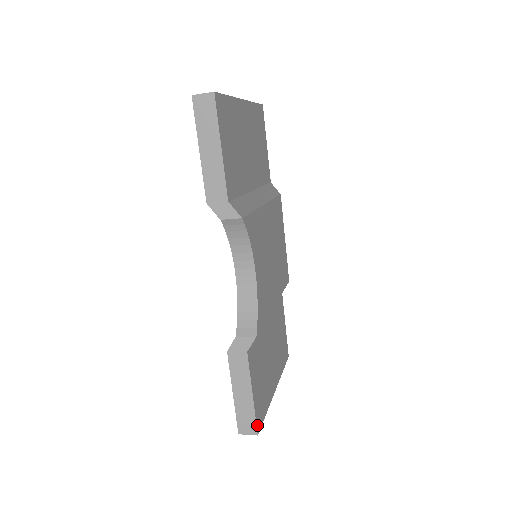
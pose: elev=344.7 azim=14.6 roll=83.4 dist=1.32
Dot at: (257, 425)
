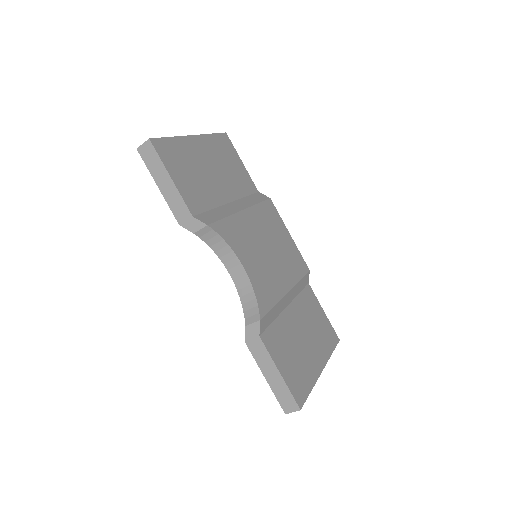
Dot at: (297, 401)
